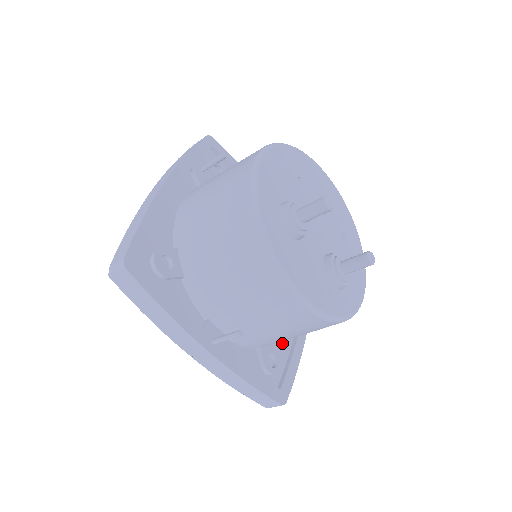
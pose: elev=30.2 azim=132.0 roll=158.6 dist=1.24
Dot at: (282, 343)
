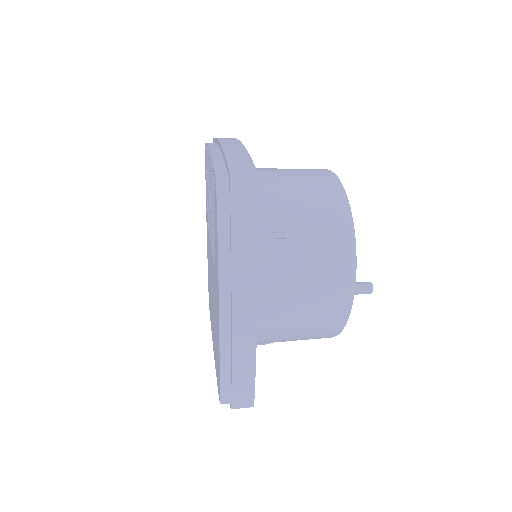
Dot at: occluded
